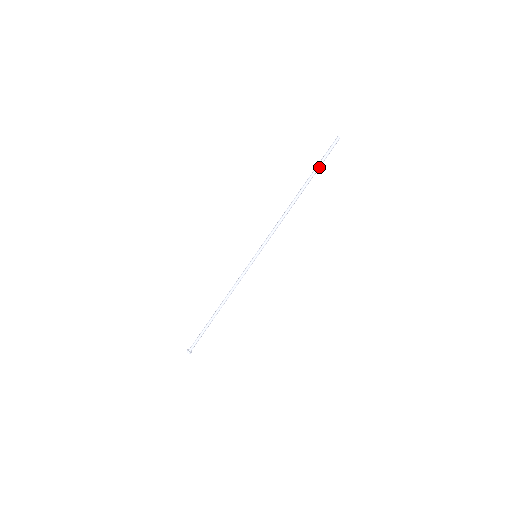
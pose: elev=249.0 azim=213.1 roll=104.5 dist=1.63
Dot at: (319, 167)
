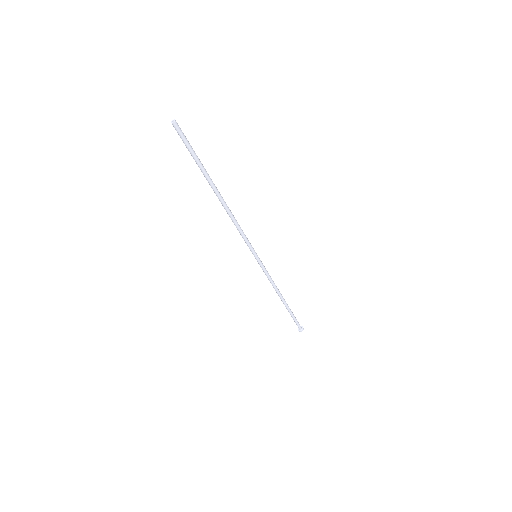
Dot at: (199, 162)
